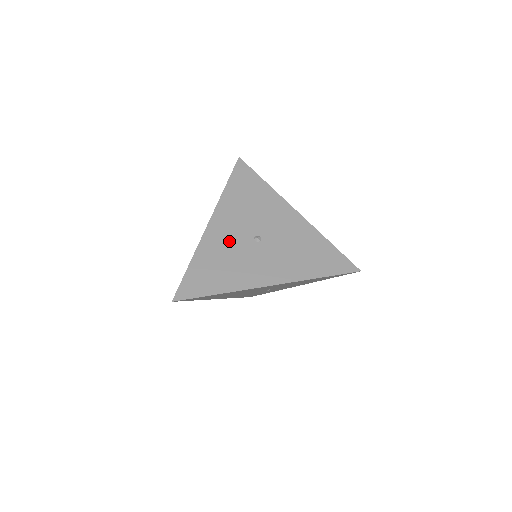
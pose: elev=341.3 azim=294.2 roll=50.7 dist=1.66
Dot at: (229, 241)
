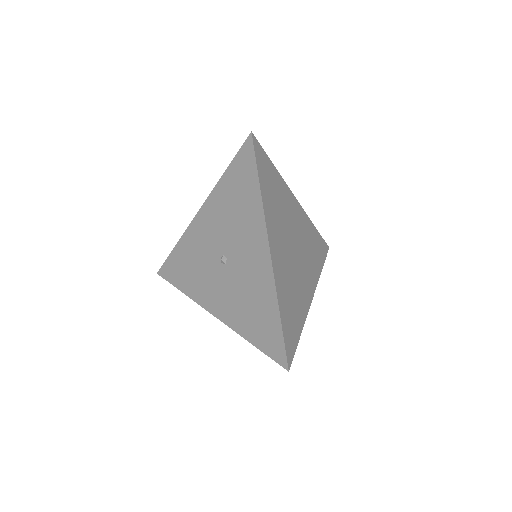
Dot at: (204, 245)
